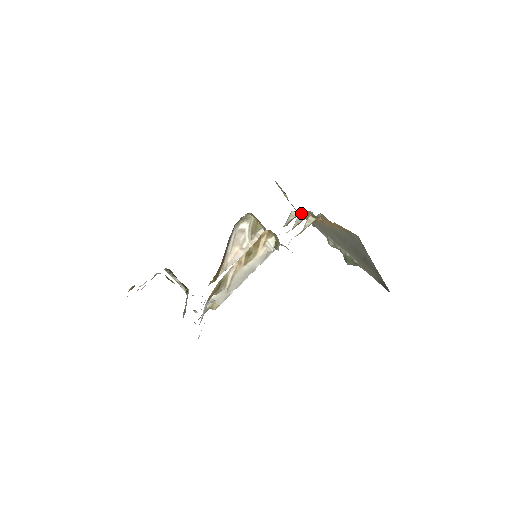
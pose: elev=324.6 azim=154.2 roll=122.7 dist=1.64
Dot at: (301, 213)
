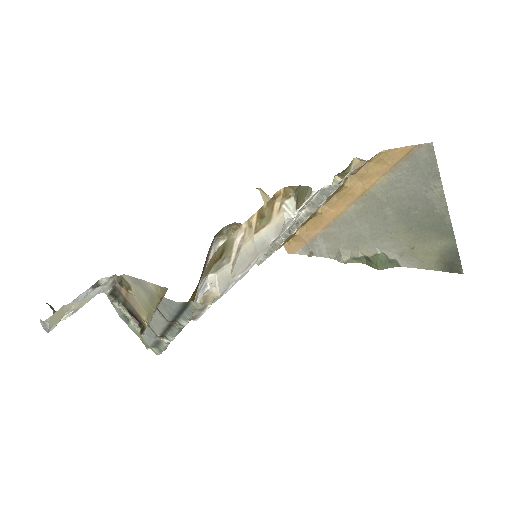
Dot at: occluded
